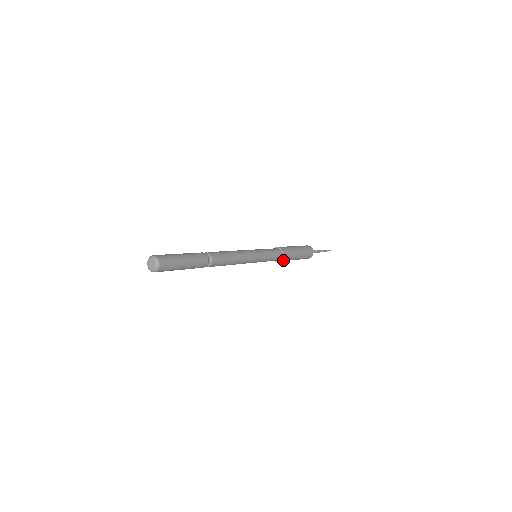
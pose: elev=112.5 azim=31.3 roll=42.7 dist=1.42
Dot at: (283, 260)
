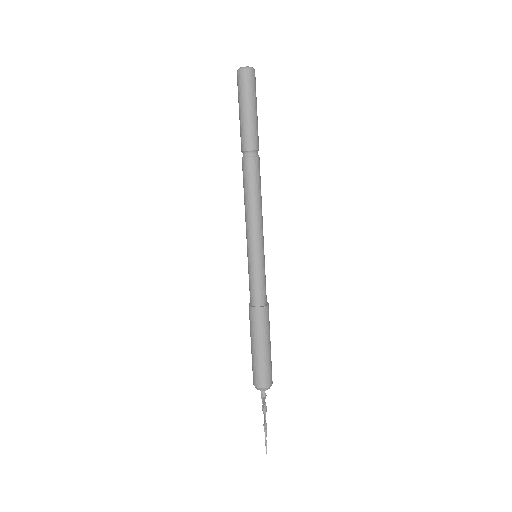
Dot at: (255, 315)
